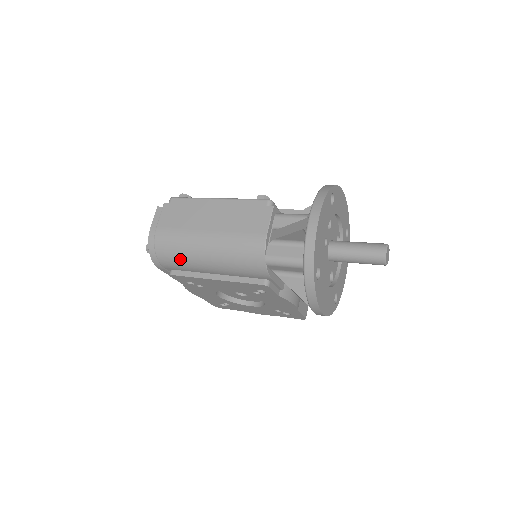
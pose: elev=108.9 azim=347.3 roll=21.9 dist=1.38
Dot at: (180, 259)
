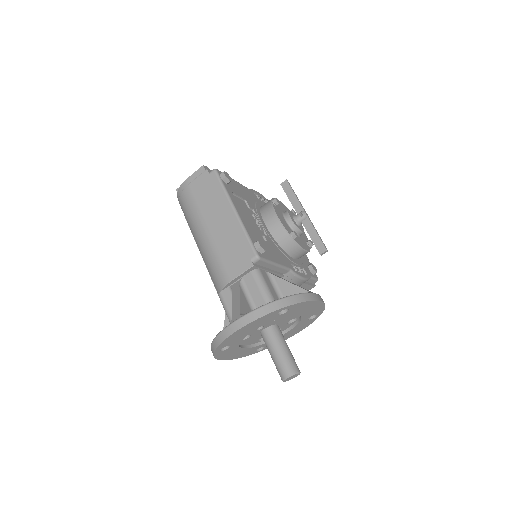
Dot at: (188, 223)
